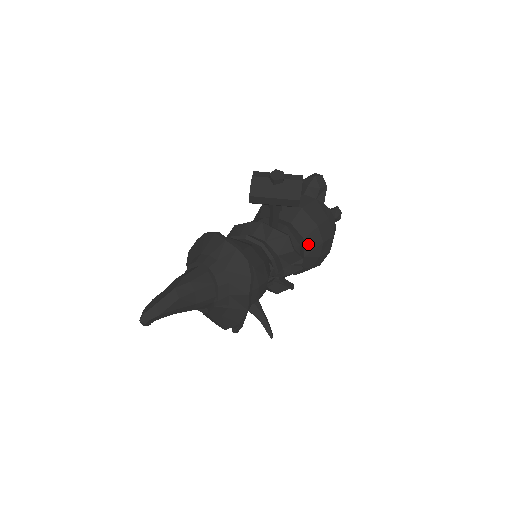
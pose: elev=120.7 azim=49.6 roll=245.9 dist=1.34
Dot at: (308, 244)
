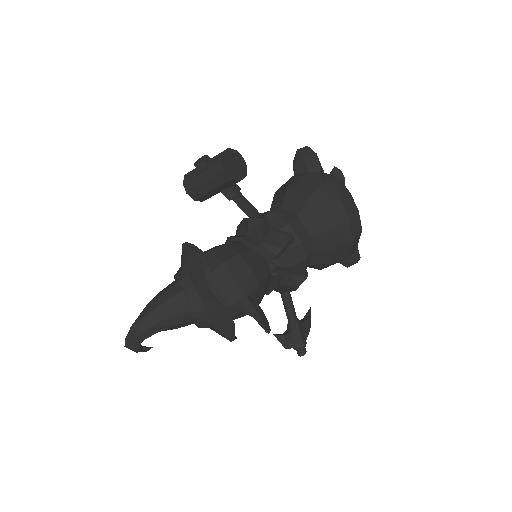
Dot at: (306, 220)
